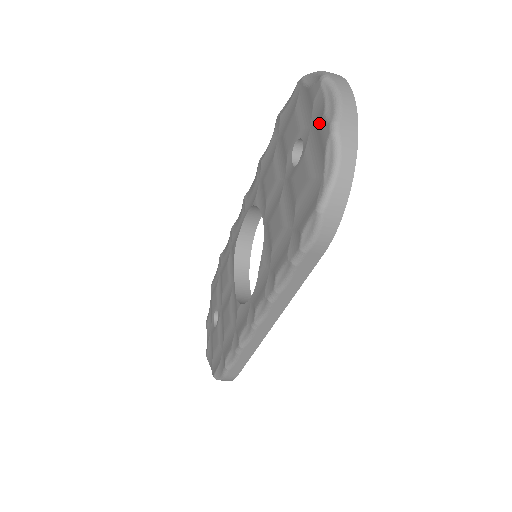
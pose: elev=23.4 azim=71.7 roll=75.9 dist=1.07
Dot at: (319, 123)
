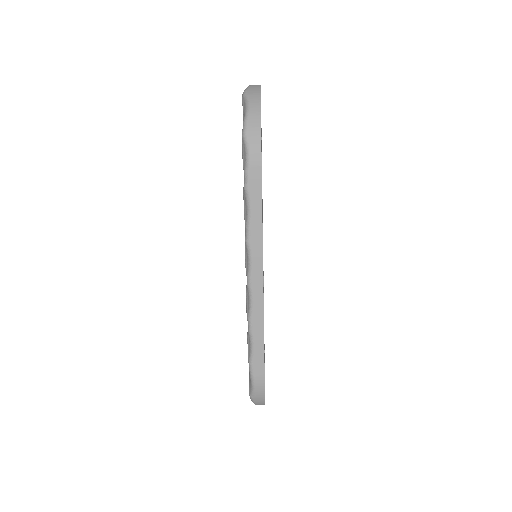
Dot at: occluded
